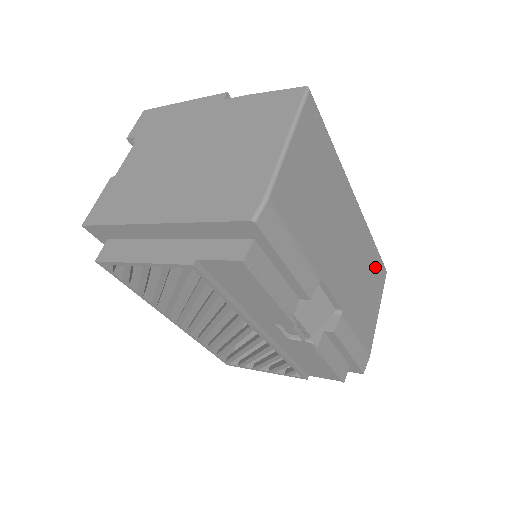
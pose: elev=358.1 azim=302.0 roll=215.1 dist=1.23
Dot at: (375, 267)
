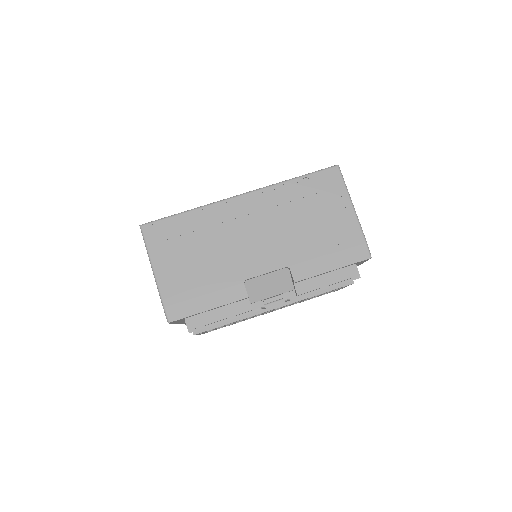
Dot at: (312, 189)
